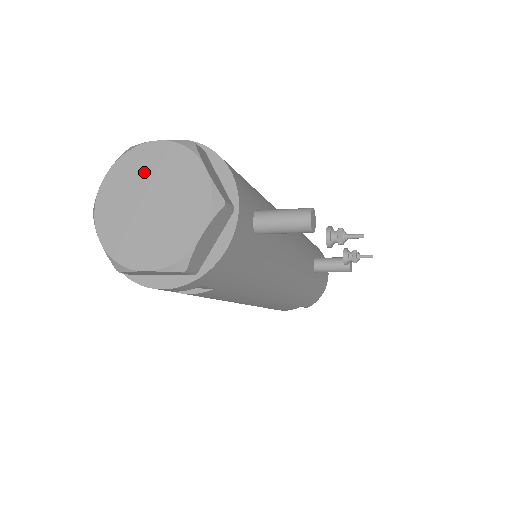
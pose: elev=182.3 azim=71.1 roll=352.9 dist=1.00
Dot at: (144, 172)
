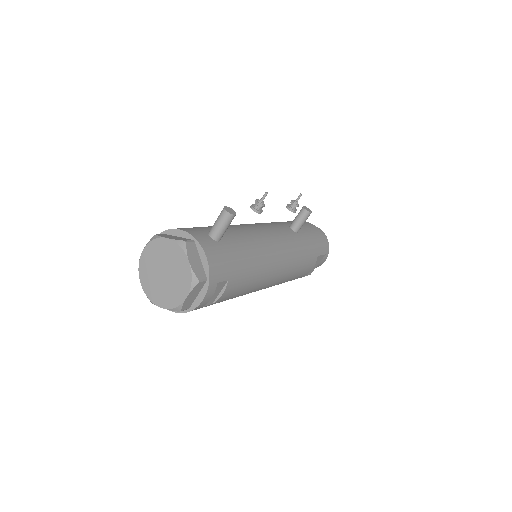
Dot at: (151, 266)
